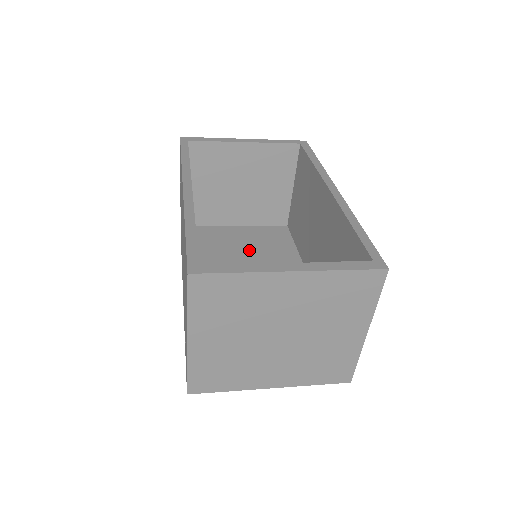
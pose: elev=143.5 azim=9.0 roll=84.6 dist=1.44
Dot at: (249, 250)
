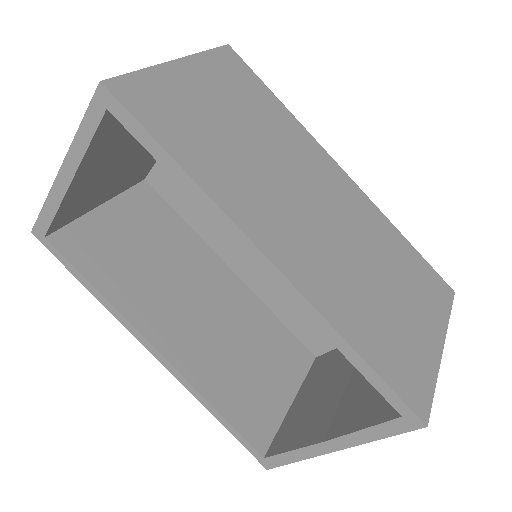
Dot at: occluded
